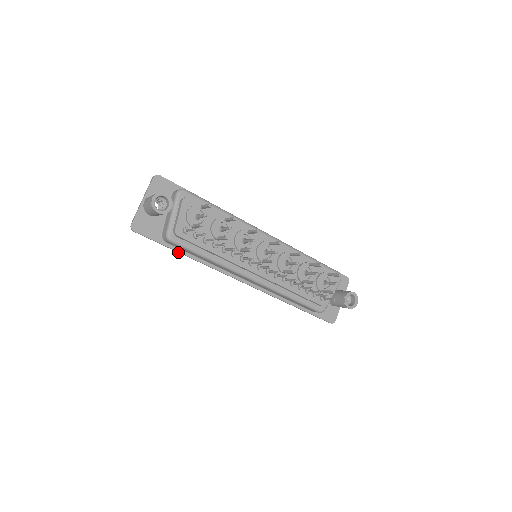
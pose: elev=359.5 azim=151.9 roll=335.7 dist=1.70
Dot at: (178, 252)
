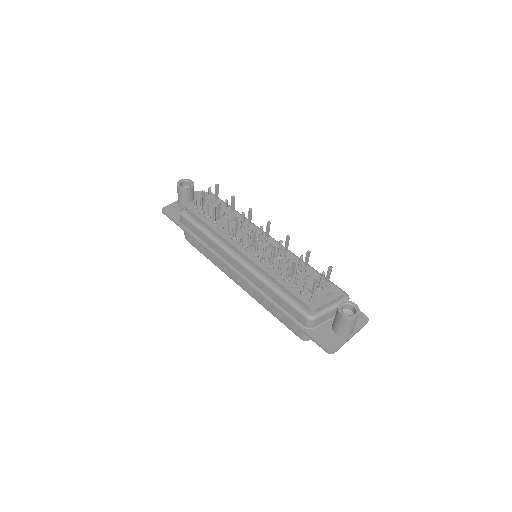
Dot at: (188, 234)
